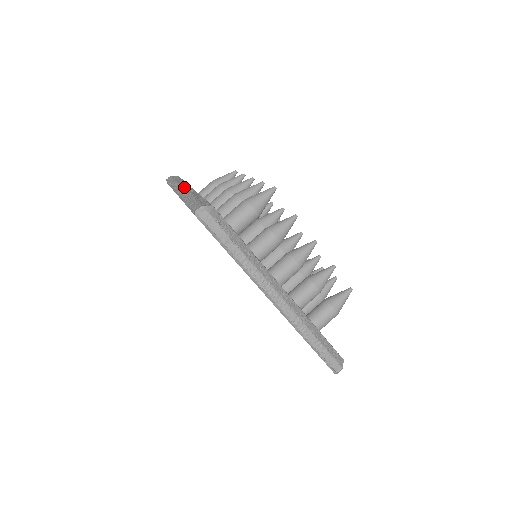
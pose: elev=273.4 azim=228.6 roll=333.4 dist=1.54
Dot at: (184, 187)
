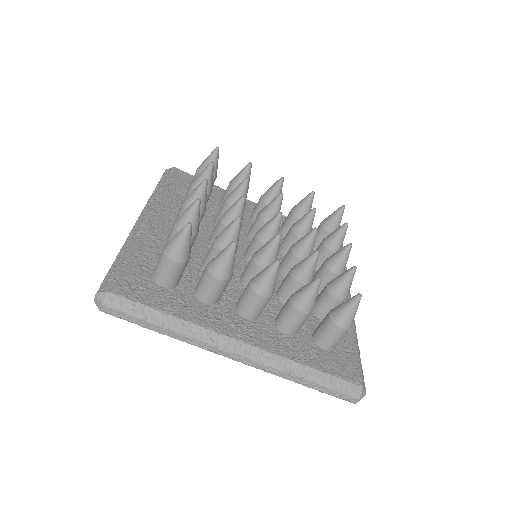
Dot at: (241, 354)
